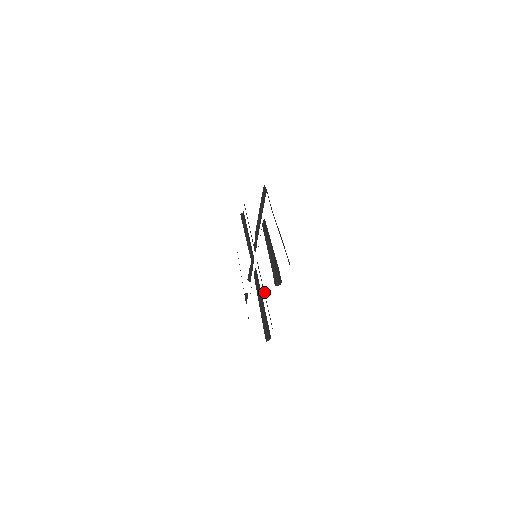
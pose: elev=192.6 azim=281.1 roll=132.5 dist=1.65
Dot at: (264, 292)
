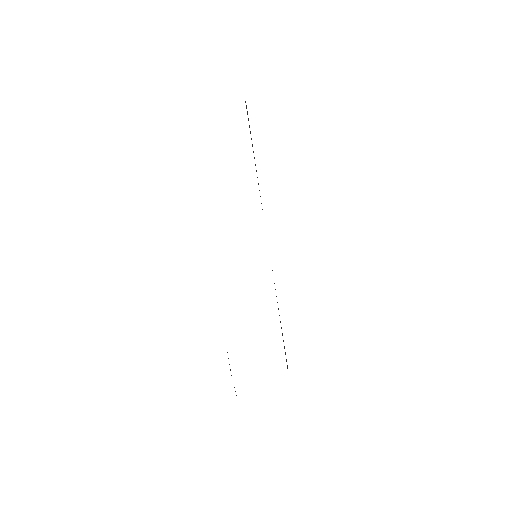
Dot at: occluded
